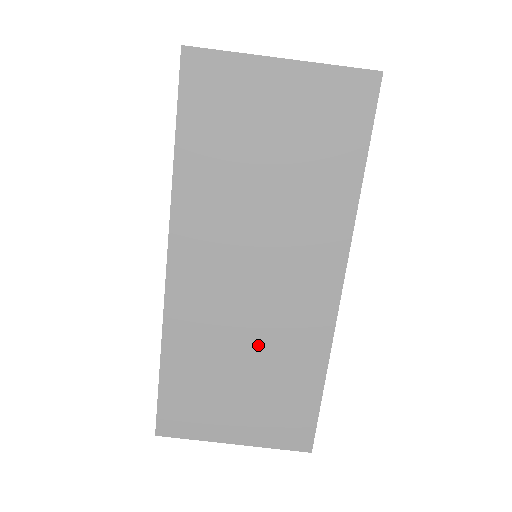
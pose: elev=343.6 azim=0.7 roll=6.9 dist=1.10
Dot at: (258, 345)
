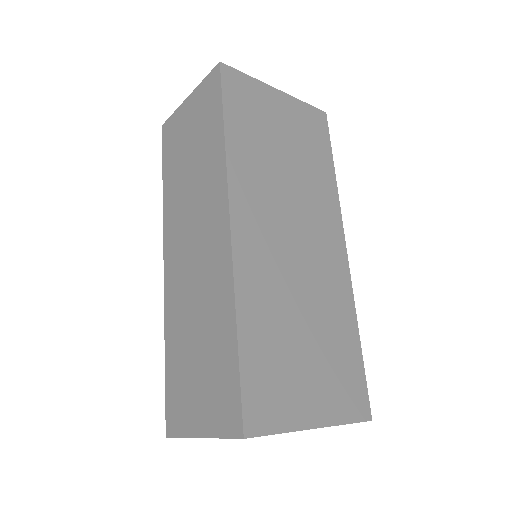
Dot at: (310, 304)
